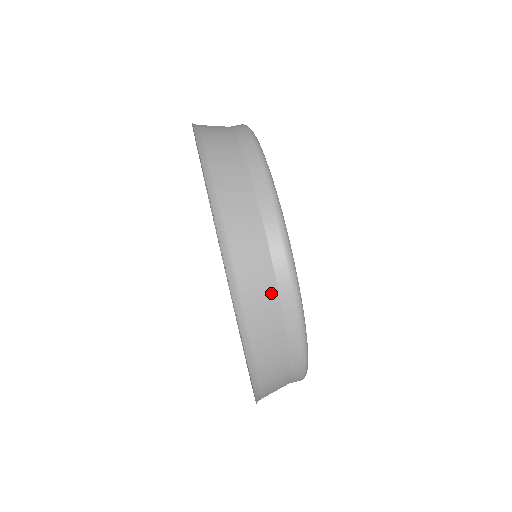
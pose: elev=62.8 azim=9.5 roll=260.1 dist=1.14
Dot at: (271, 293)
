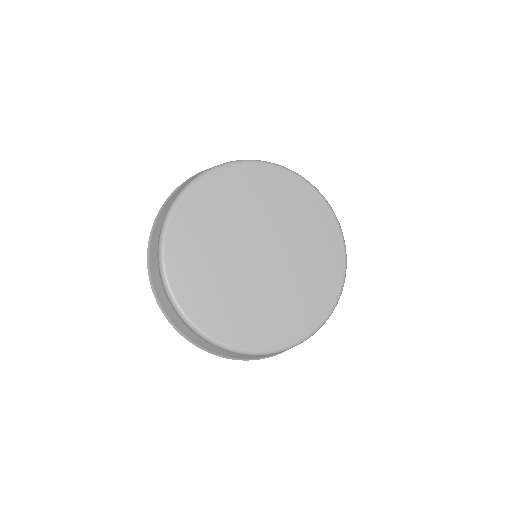
Dot at: (213, 347)
